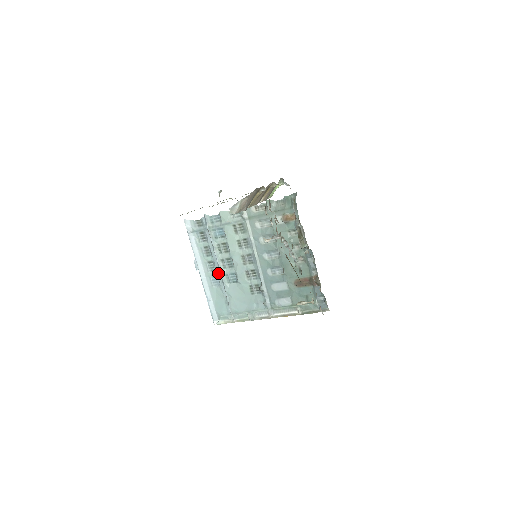
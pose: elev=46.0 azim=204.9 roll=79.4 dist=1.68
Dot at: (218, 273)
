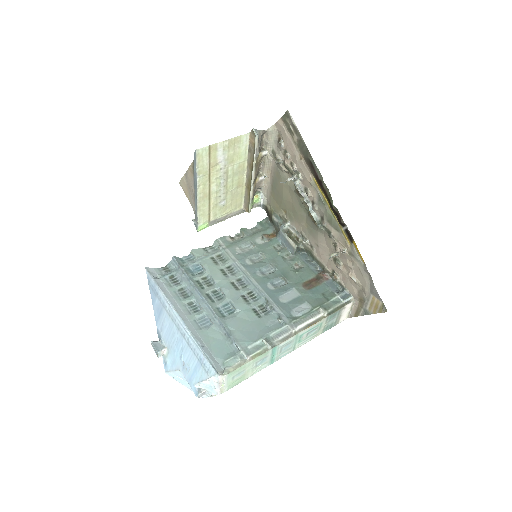
Dot at: (206, 310)
